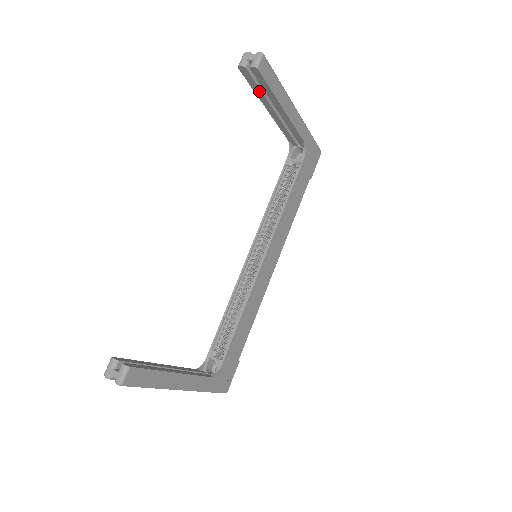
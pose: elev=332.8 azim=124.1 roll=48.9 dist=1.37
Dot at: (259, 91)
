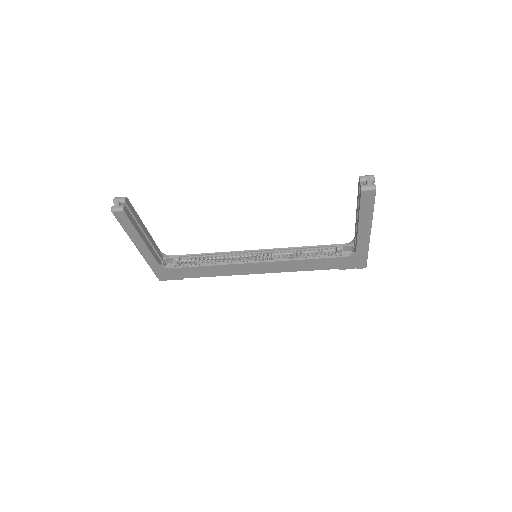
Dot at: (358, 199)
